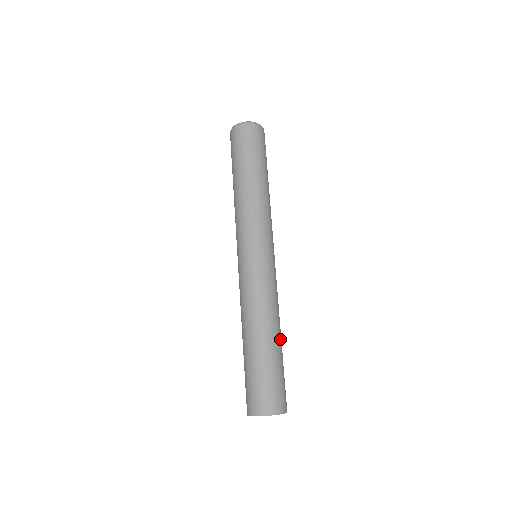
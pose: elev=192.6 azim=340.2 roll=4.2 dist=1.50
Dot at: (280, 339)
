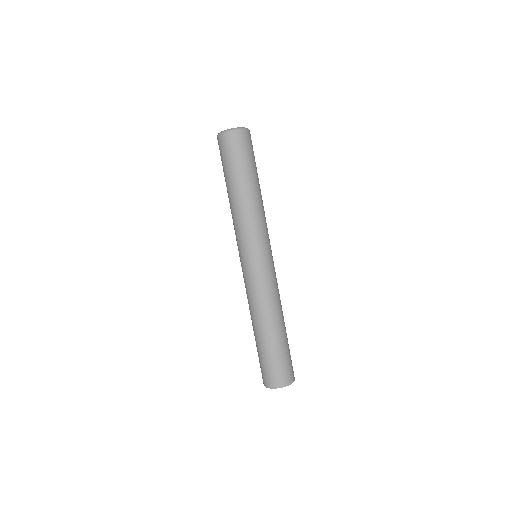
Dot at: (276, 330)
